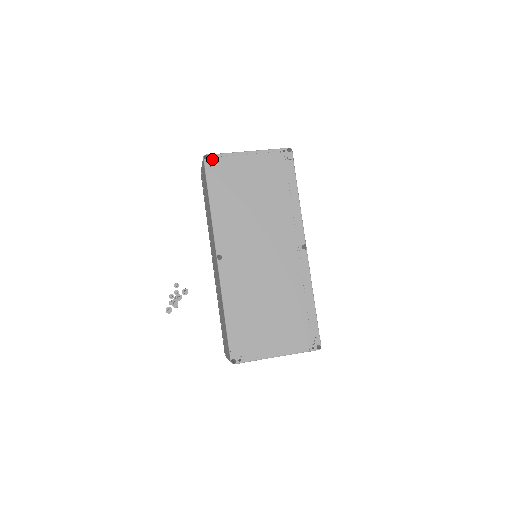
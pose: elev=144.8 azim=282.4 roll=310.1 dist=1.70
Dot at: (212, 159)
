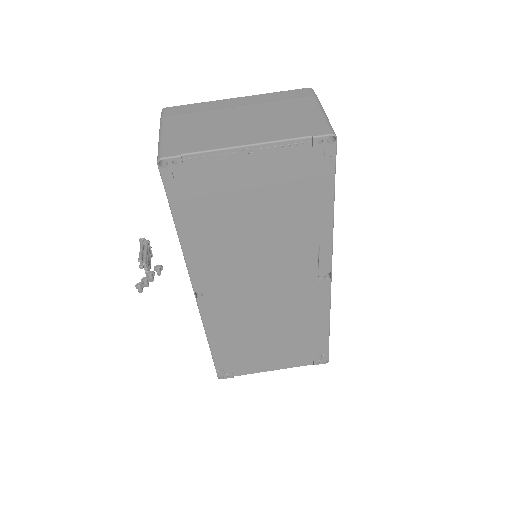
Dot at: (175, 166)
